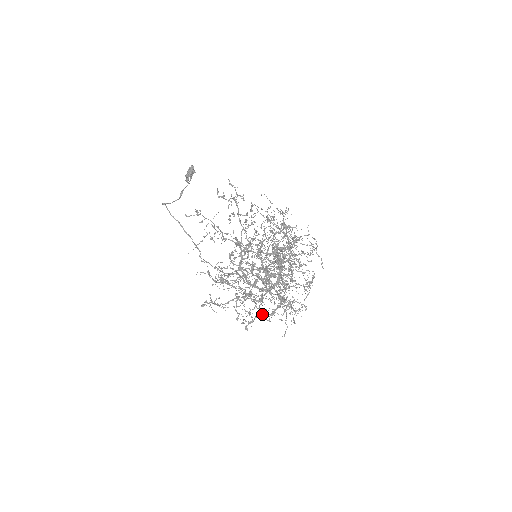
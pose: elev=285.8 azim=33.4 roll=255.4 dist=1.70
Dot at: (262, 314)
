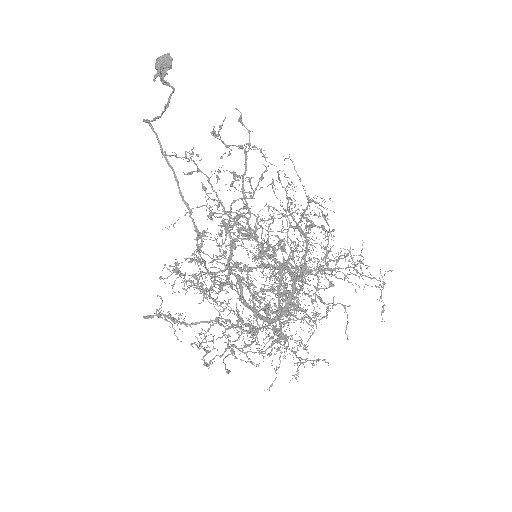
Dot at: (230, 341)
